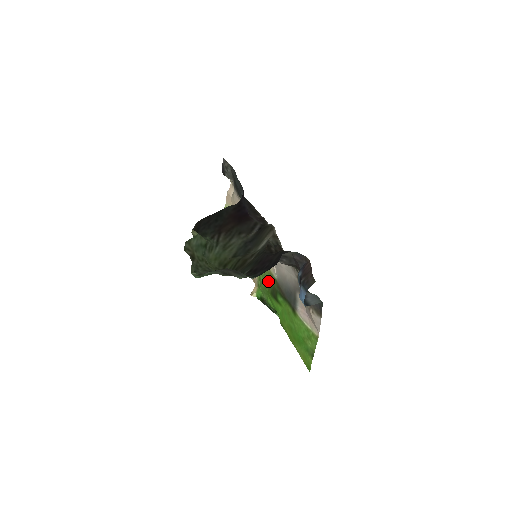
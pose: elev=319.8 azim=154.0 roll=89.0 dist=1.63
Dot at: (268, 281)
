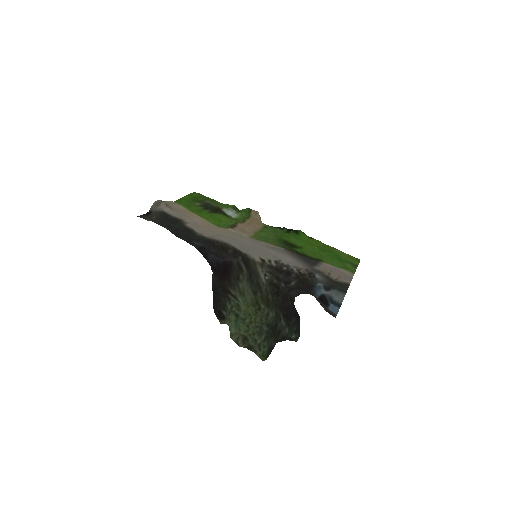
Dot at: (275, 241)
